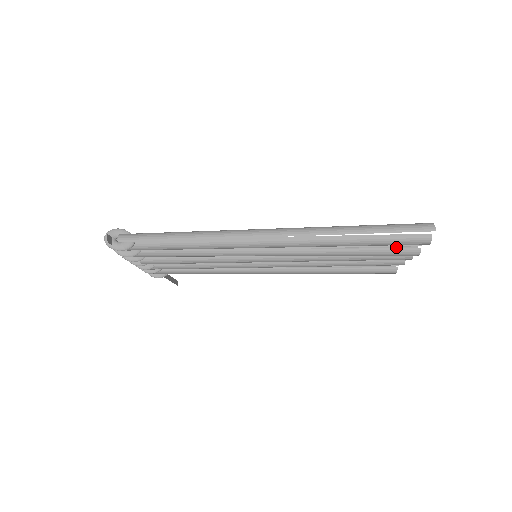
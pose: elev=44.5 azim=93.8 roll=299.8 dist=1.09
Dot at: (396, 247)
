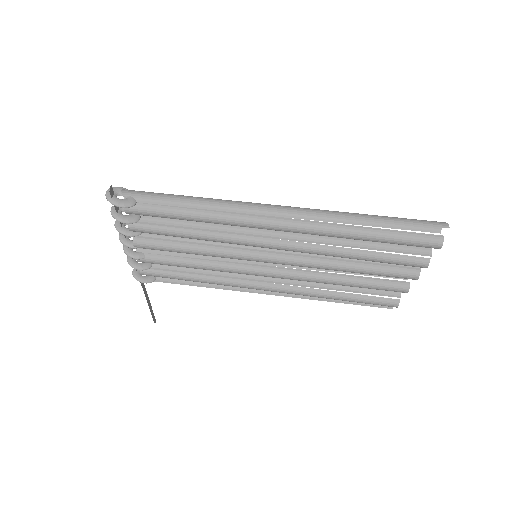
Dot at: occluded
